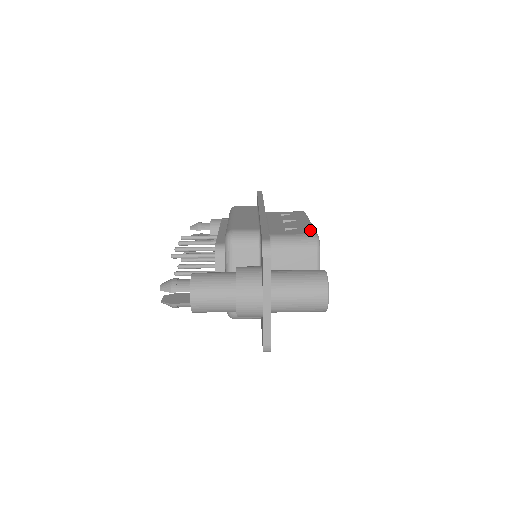
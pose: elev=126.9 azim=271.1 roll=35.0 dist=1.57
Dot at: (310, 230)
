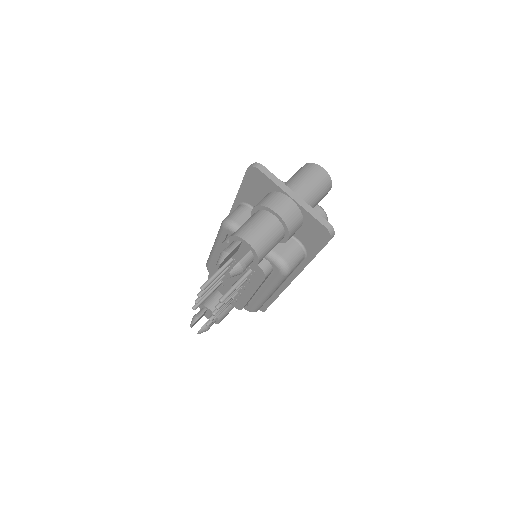
Dot at: occluded
